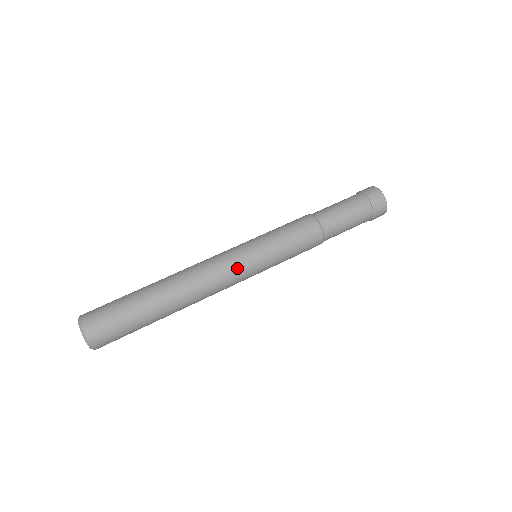
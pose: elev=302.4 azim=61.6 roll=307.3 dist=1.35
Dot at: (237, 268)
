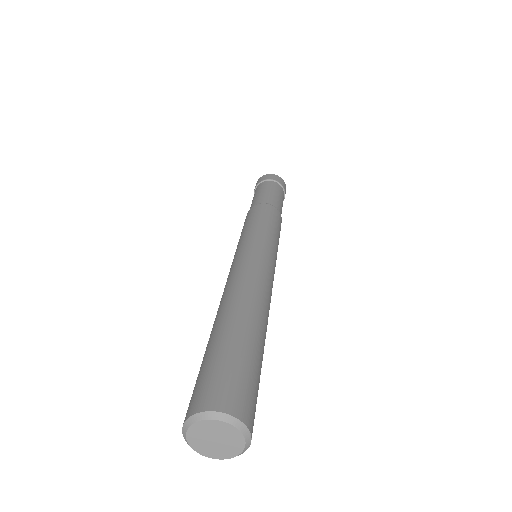
Dot at: occluded
